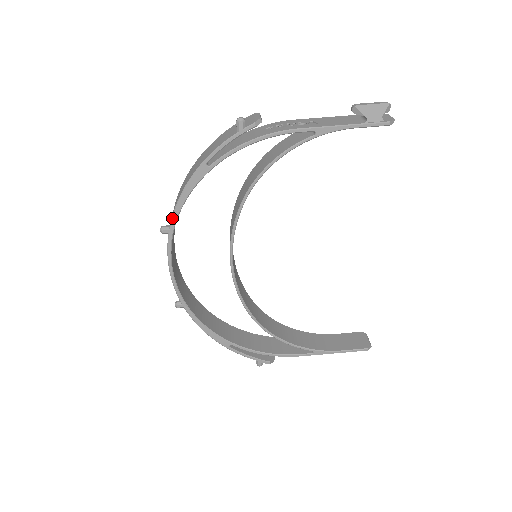
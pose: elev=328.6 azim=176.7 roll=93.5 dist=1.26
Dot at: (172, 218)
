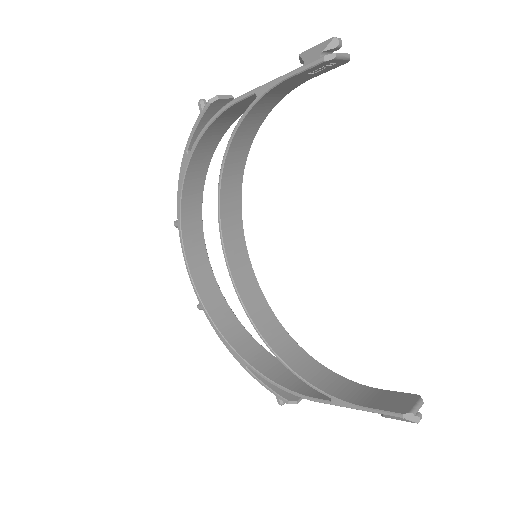
Dot at: (177, 210)
